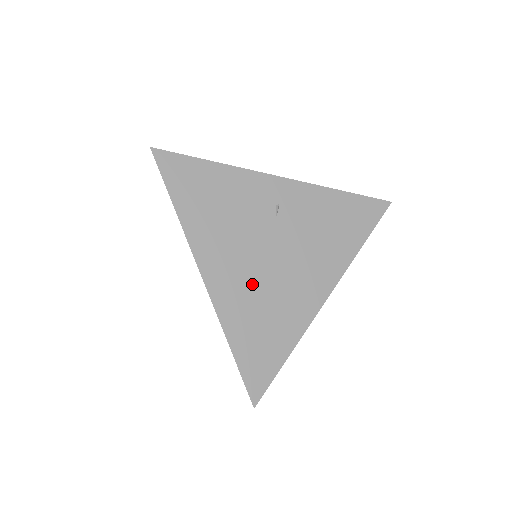
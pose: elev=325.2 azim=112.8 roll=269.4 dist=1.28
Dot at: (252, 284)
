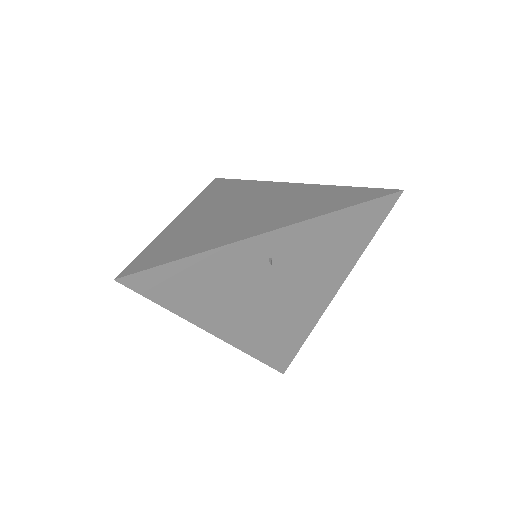
Dot at: (261, 320)
